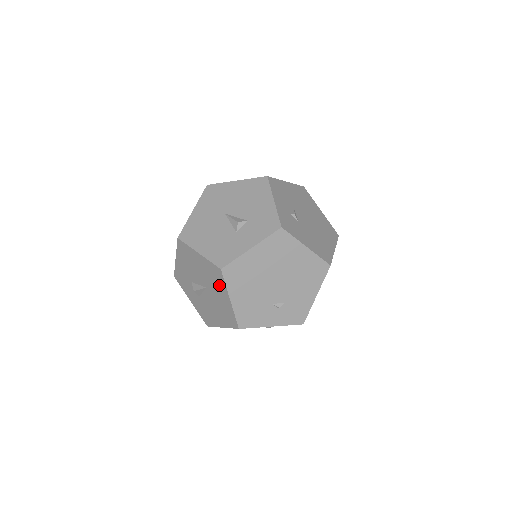
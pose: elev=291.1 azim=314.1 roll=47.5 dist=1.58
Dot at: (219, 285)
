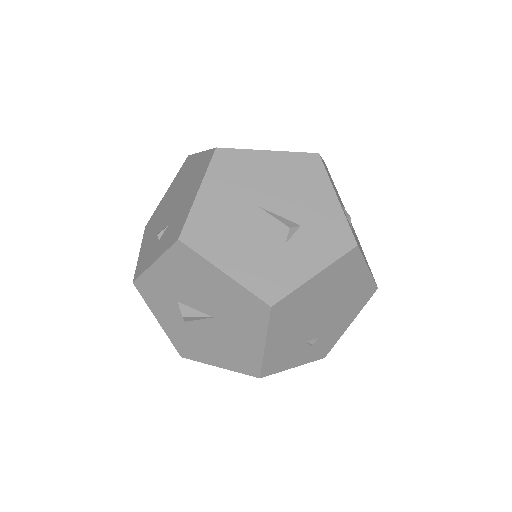
Dot at: (250, 323)
